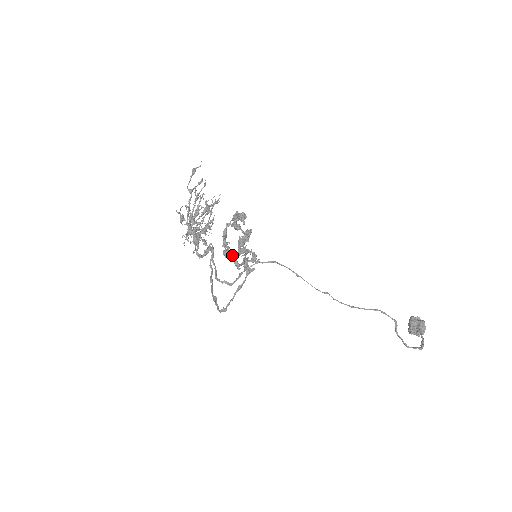
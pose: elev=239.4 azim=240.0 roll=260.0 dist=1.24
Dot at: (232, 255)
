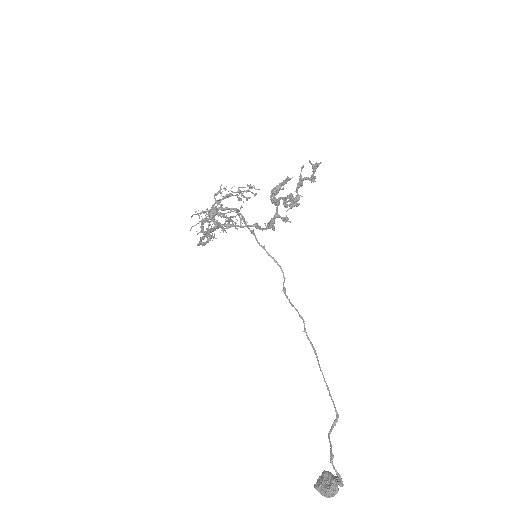
Dot at: (275, 199)
